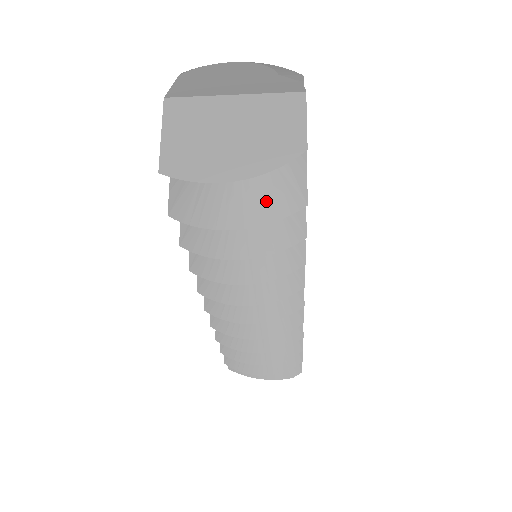
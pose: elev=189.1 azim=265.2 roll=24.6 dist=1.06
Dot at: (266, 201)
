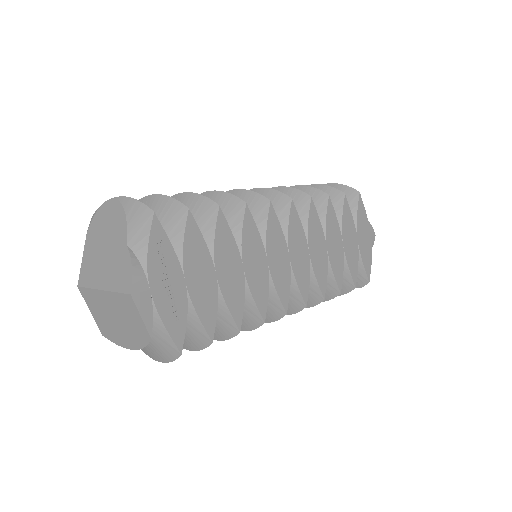
Dot at: (159, 351)
